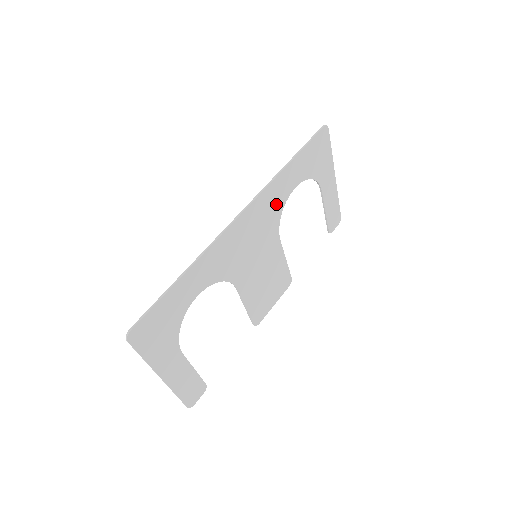
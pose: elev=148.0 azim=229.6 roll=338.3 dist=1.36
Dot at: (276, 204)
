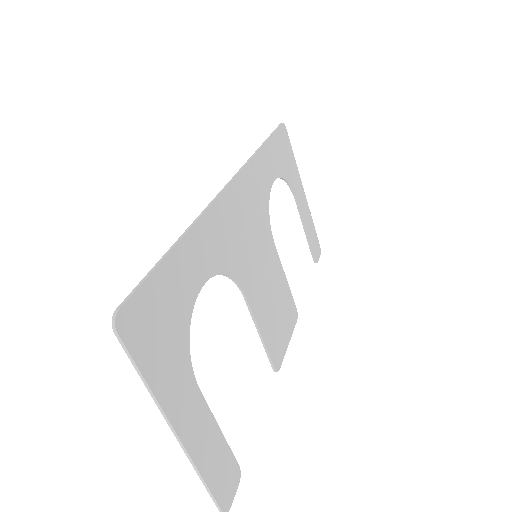
Dot at: (261, 192)
